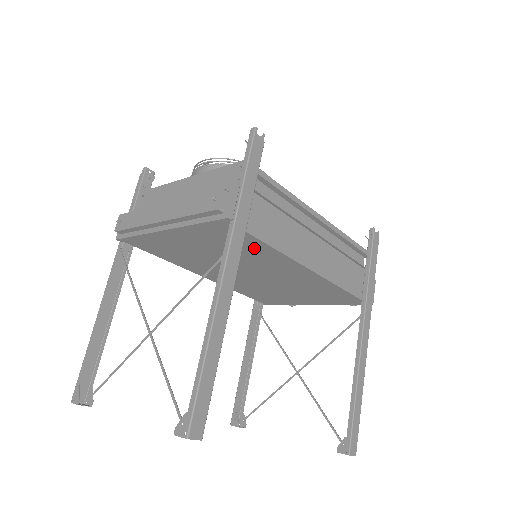
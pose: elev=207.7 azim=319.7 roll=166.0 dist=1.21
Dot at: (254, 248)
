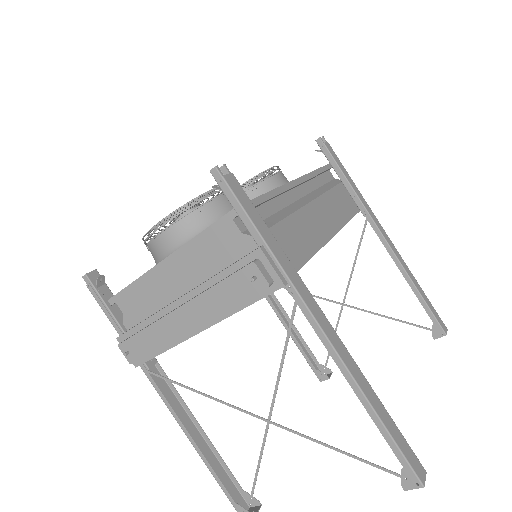
Dot at: occluded
